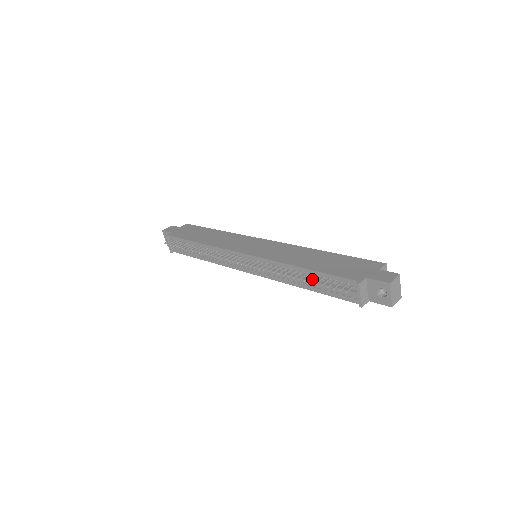
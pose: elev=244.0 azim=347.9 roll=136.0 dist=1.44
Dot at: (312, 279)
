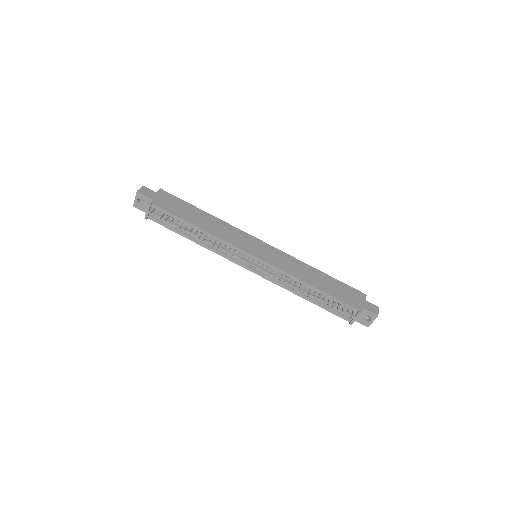
Dot at: (324, 300)
